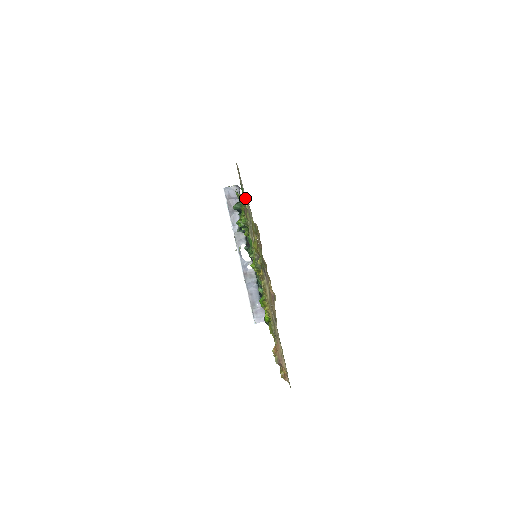
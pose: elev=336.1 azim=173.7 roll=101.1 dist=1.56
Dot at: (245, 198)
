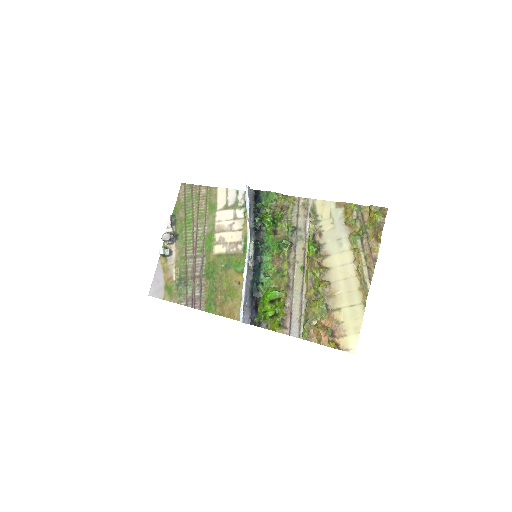
Dot at: (293, 197)
